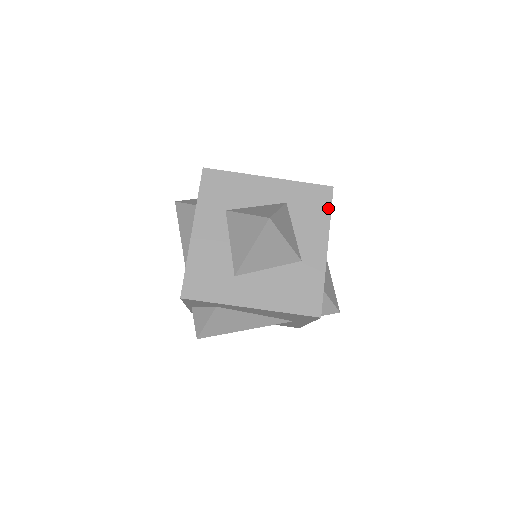
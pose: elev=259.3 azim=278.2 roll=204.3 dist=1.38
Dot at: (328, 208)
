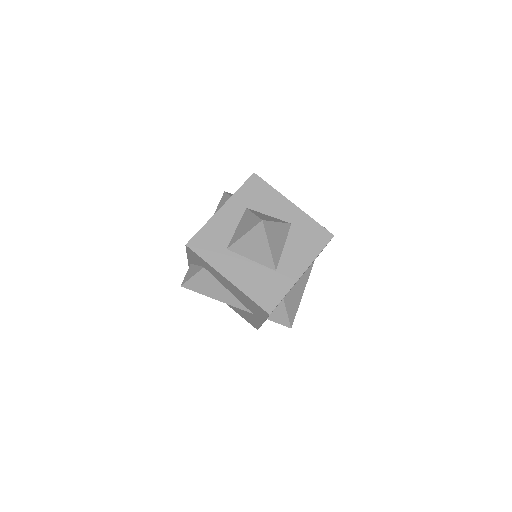
Dot at: (266, 185)
